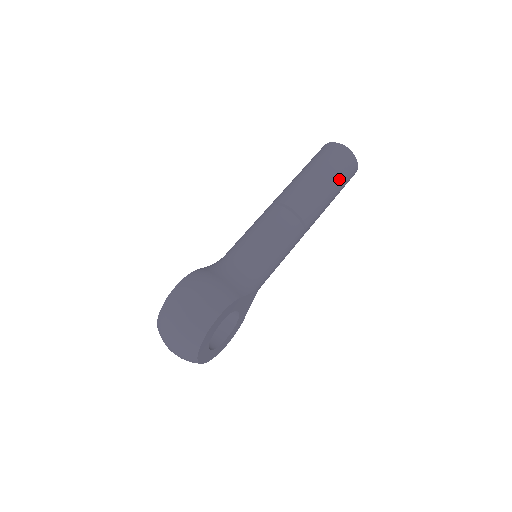
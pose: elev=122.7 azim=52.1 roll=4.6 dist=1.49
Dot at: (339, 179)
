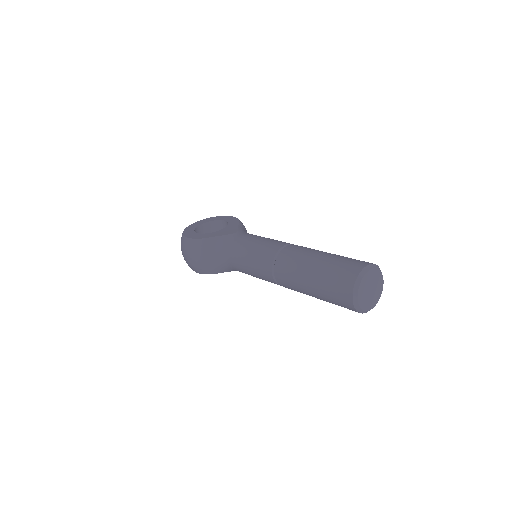
Dot at: (332, 303)
